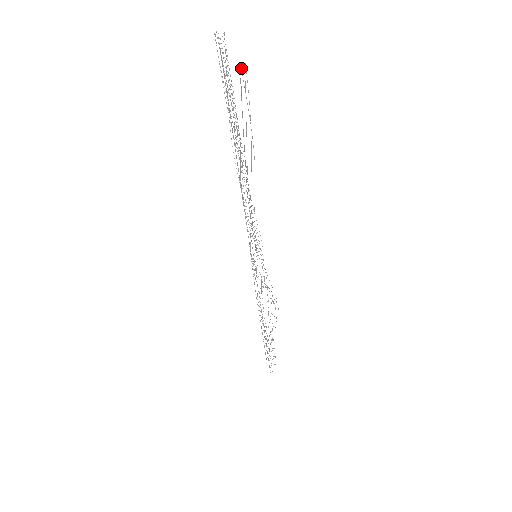
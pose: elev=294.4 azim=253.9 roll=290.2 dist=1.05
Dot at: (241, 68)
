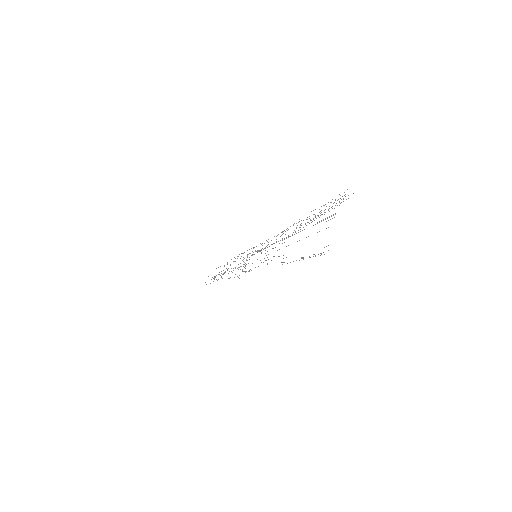
Dot at: occluded
